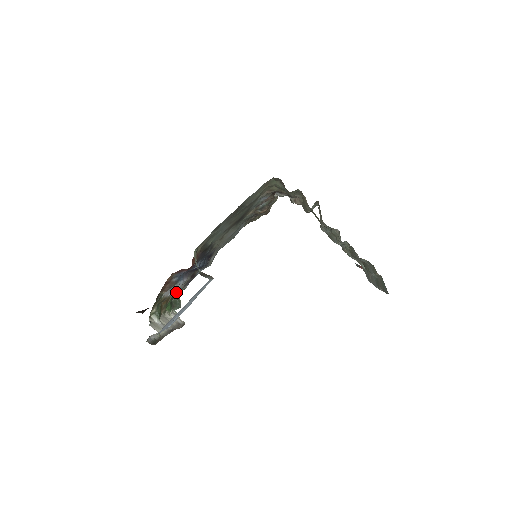
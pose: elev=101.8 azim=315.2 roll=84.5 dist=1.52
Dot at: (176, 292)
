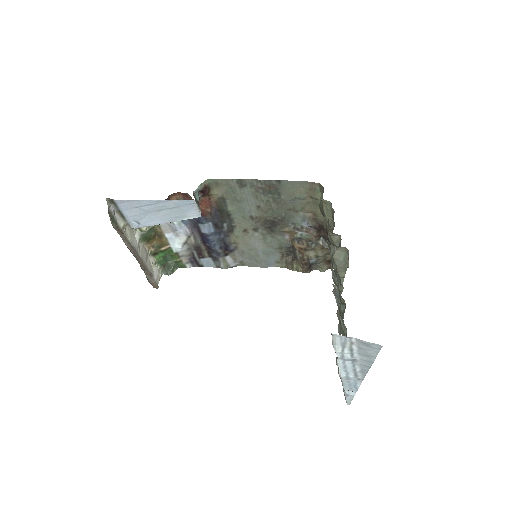
Dot at: (176, 250)
